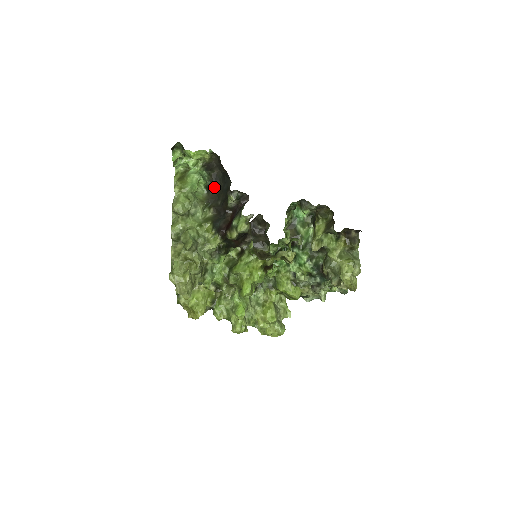
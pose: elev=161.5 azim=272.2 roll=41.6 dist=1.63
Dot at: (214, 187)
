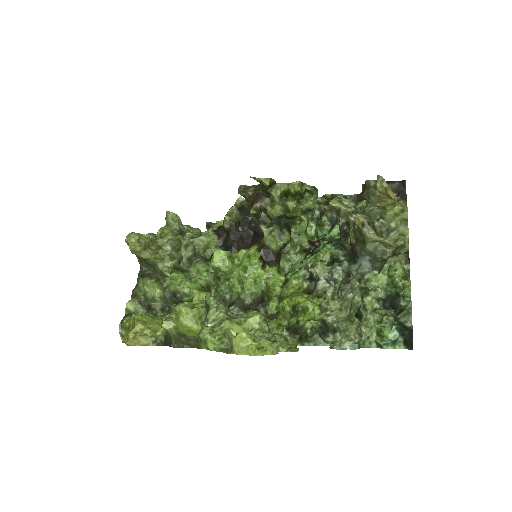
Dot at: occluded
